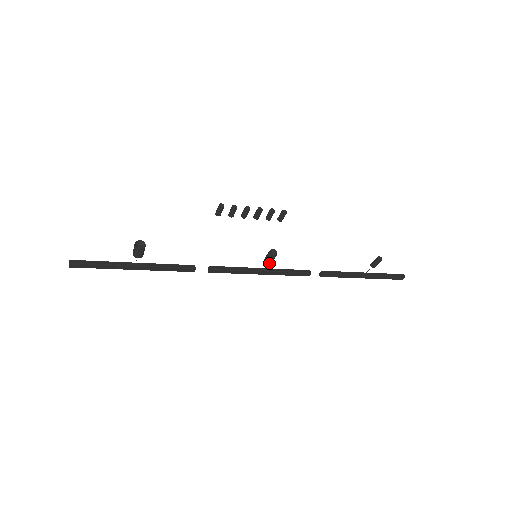
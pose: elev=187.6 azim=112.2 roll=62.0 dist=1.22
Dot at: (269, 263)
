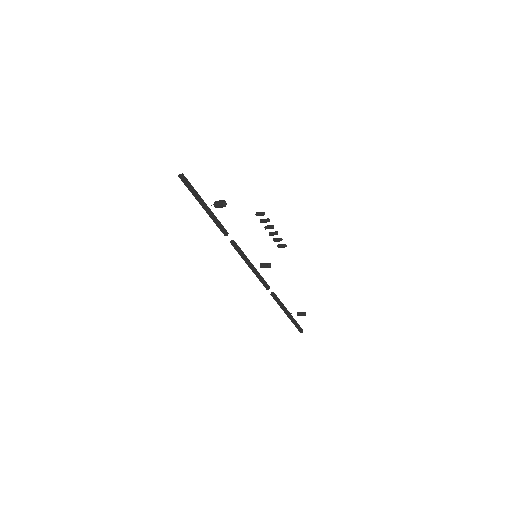
Dot at: (261, 267)
